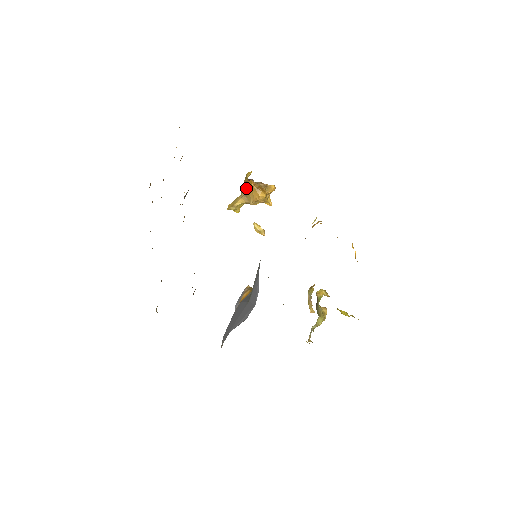
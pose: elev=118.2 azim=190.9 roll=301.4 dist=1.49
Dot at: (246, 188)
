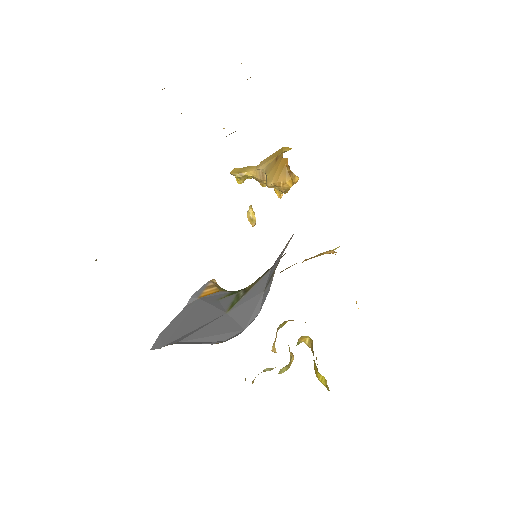
Dot at: (272, 163)
